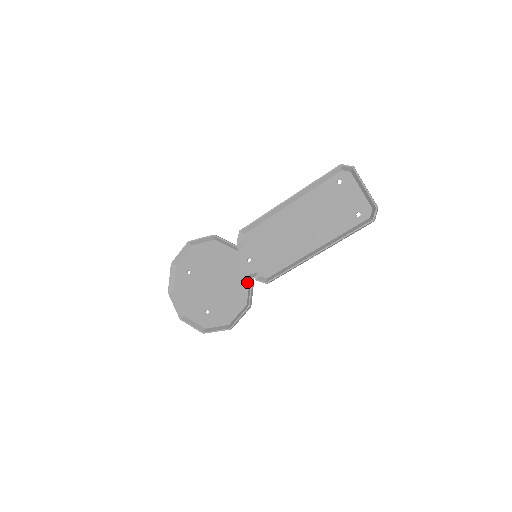
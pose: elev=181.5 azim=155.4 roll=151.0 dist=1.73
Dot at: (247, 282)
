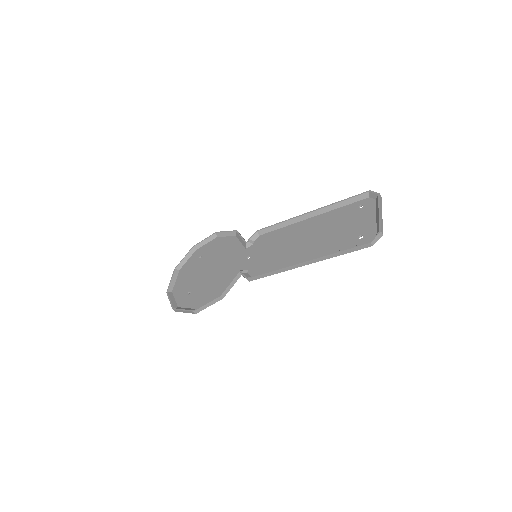
Dot at: (234, 275)
